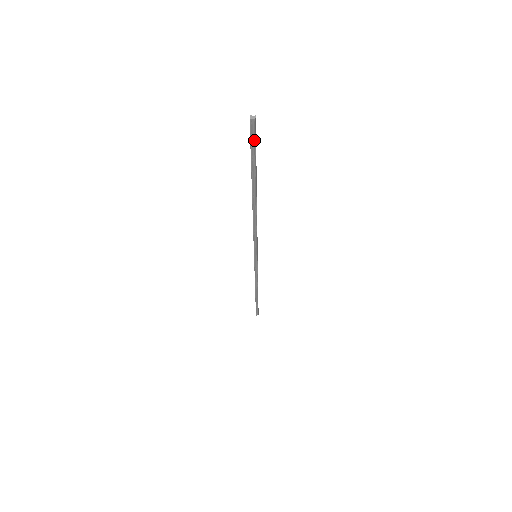
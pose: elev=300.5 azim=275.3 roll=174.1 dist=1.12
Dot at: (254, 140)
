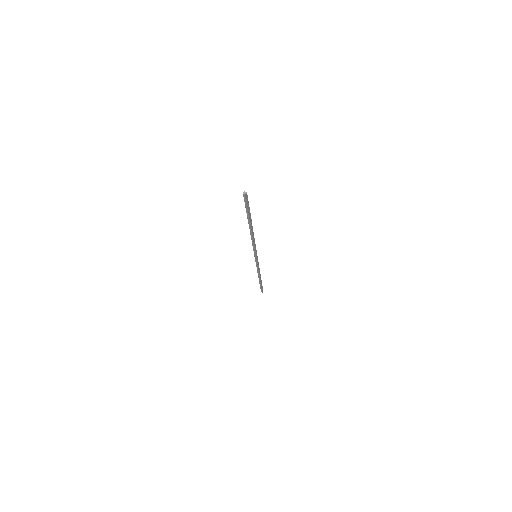
Dot at: (247, 202)
